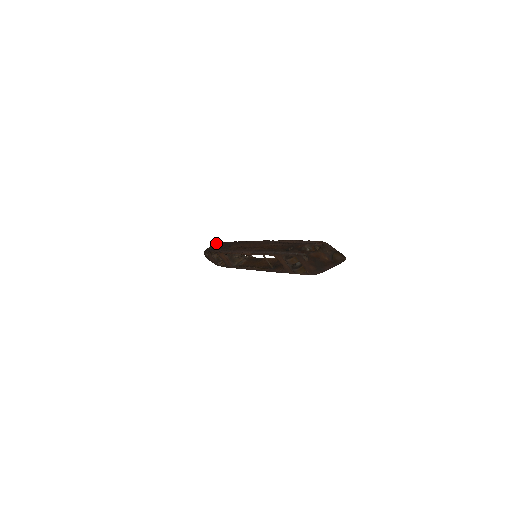
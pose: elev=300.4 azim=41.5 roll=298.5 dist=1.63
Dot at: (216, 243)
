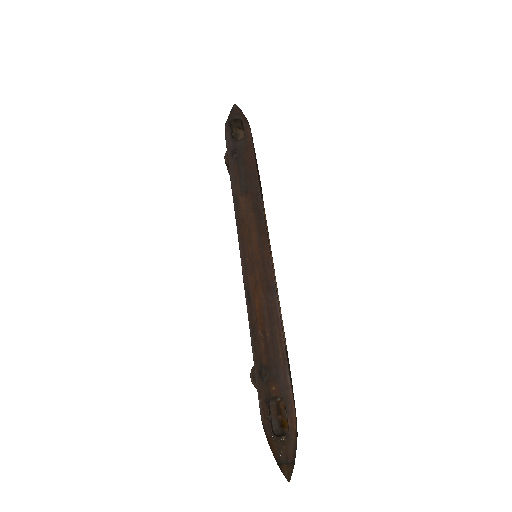
Dot at: (247, 130)
